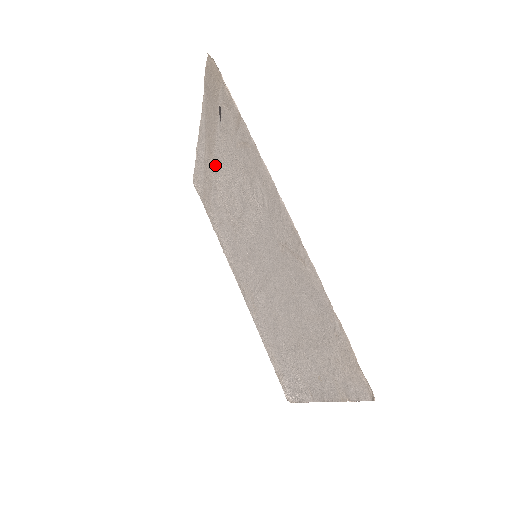
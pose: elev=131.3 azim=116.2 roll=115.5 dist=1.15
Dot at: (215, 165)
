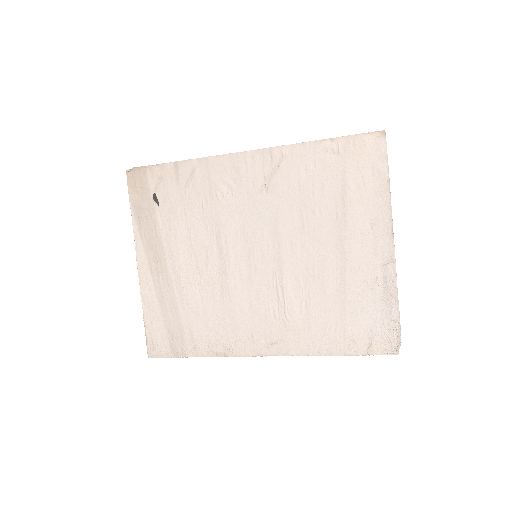
Dot at: (170, 263)
